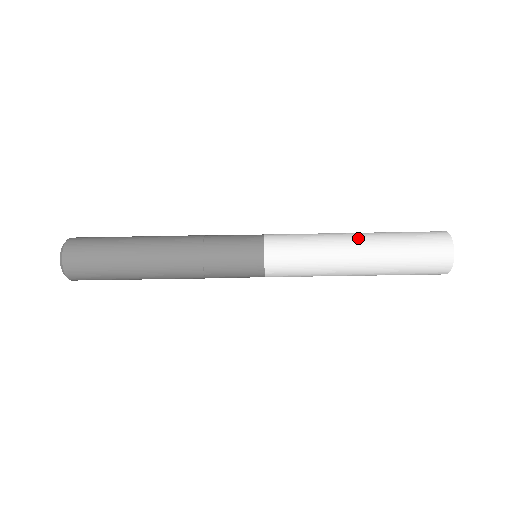
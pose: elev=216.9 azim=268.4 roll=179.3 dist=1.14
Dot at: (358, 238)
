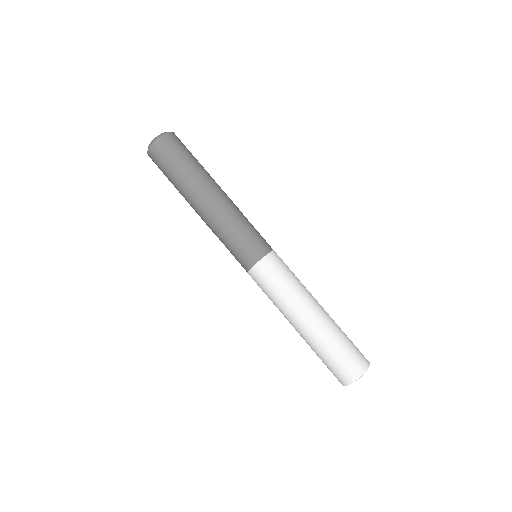
Dot at: occluded
